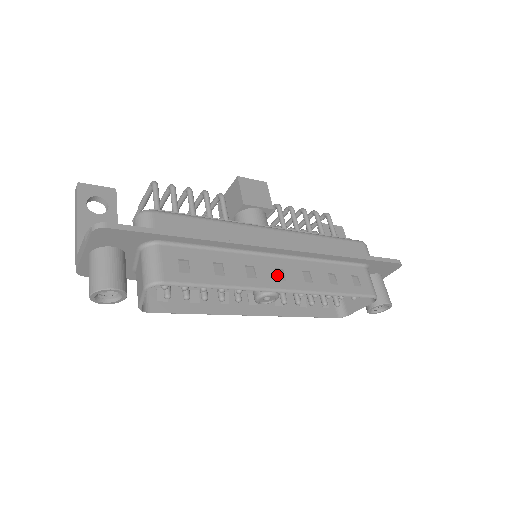
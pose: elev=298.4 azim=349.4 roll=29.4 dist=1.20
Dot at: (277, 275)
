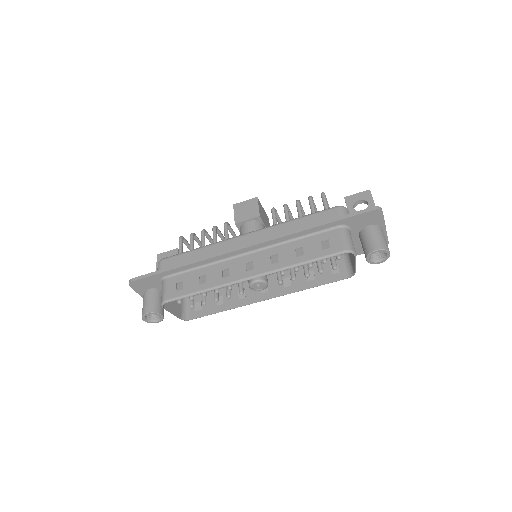
Dot at: (248, 268)
